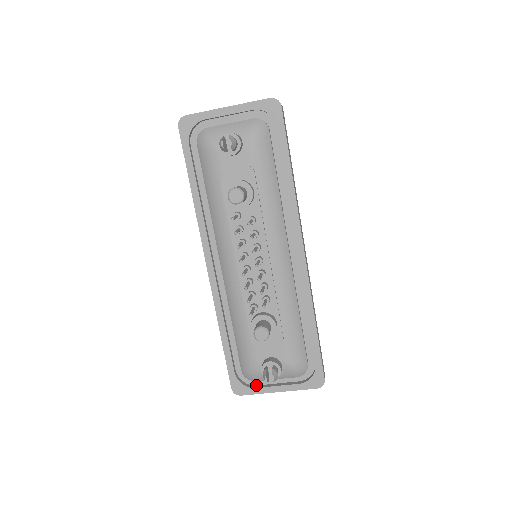
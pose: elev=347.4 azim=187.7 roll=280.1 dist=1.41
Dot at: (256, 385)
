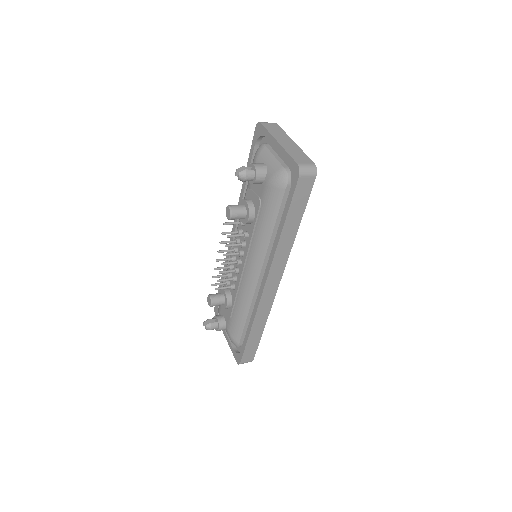
Dot at: occluded
